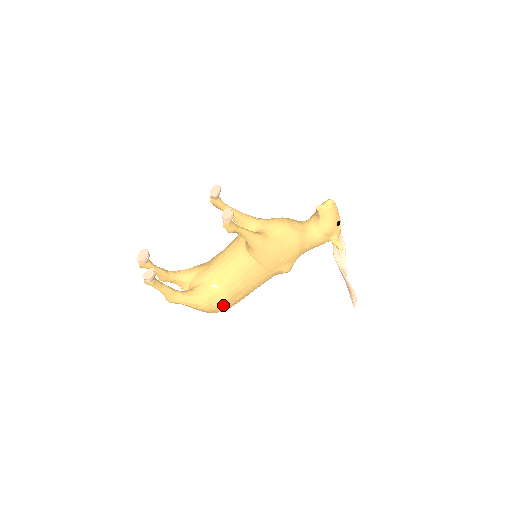
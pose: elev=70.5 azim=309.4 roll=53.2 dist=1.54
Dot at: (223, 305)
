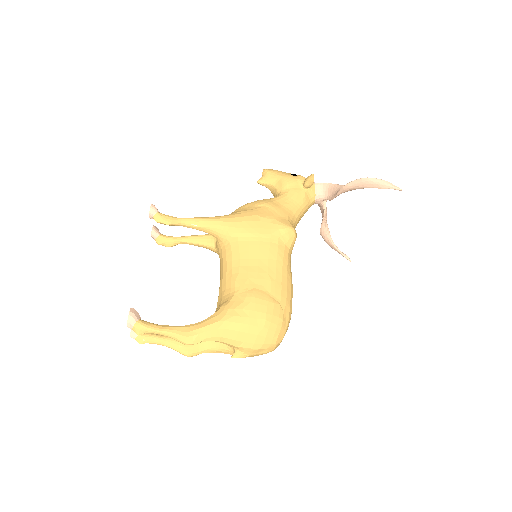
Dot at: (255, 304)
